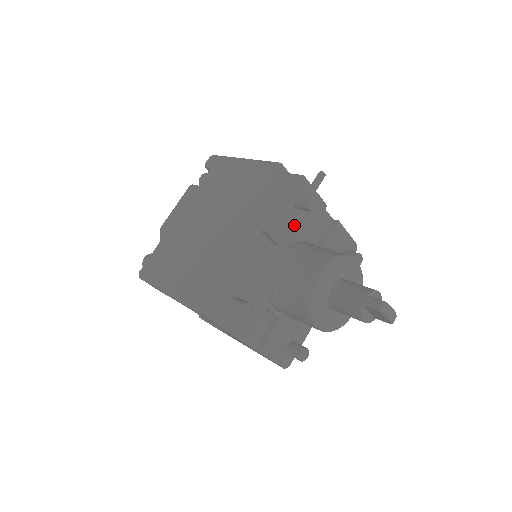
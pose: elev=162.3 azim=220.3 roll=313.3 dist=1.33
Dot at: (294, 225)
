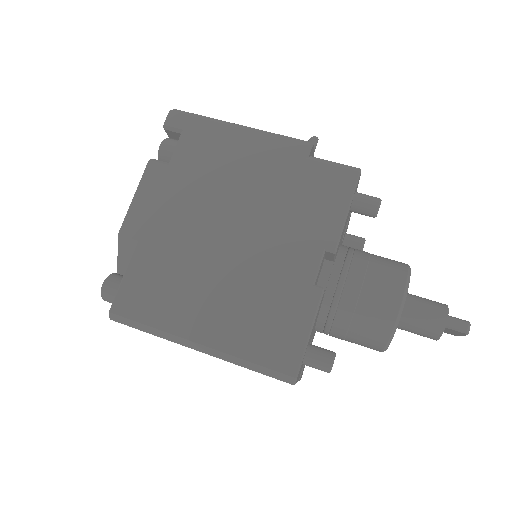
Dot at: (343, 231)
